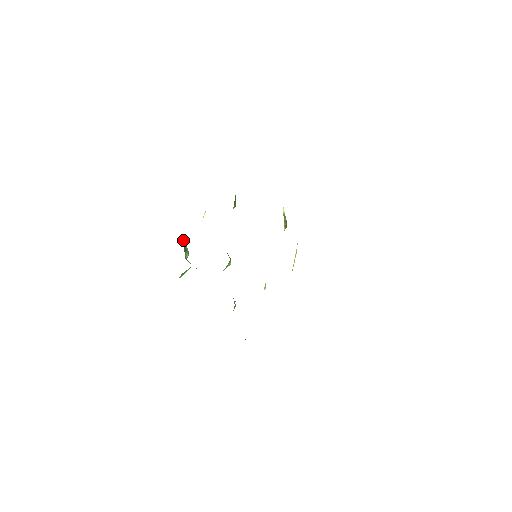
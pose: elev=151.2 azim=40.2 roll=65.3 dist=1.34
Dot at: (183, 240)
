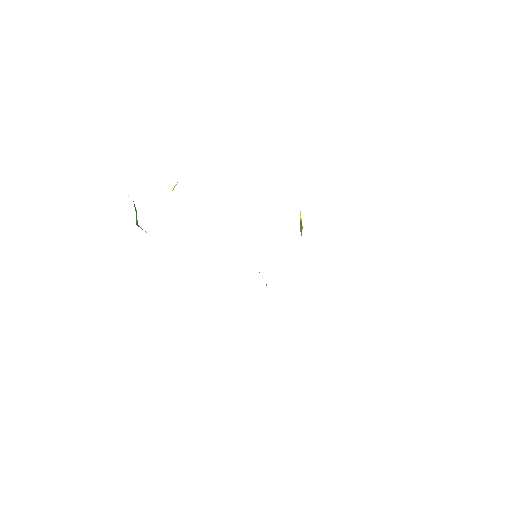
Dot at: occluded
